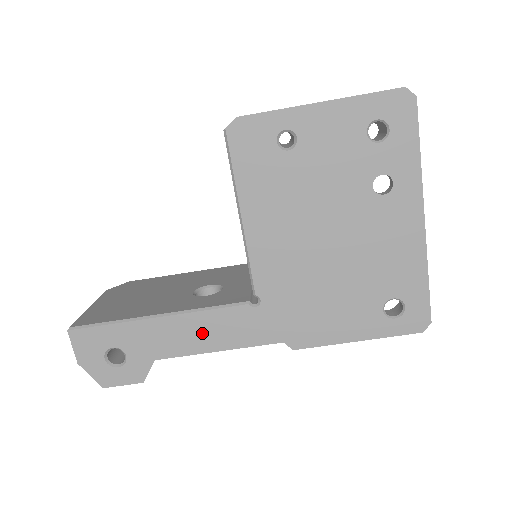
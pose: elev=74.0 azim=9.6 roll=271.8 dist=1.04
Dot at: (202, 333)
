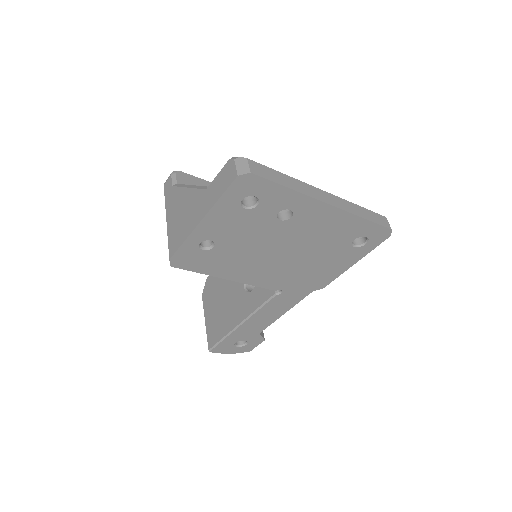
Dot at: (268, 315)
